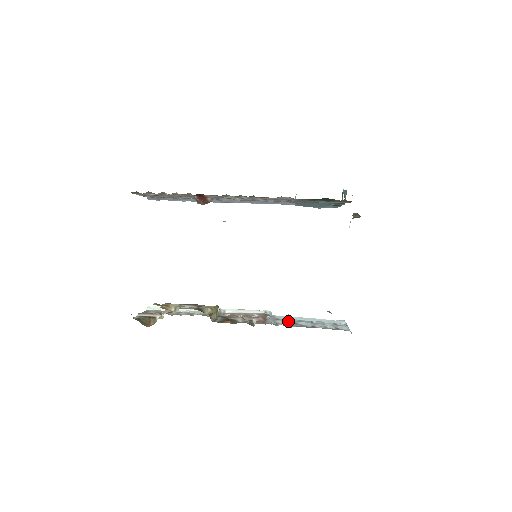
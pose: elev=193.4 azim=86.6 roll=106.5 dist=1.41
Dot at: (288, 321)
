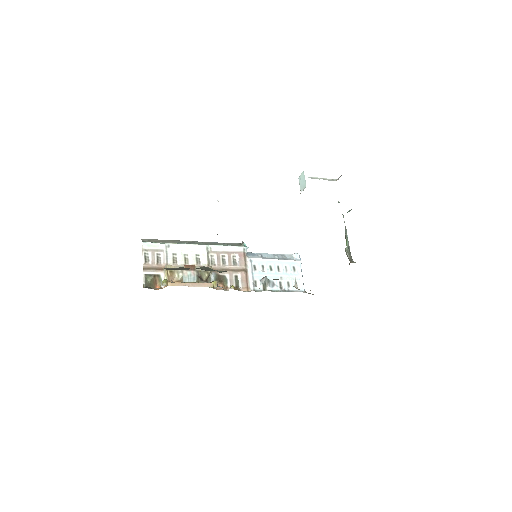
Dot at: (265, 283)
